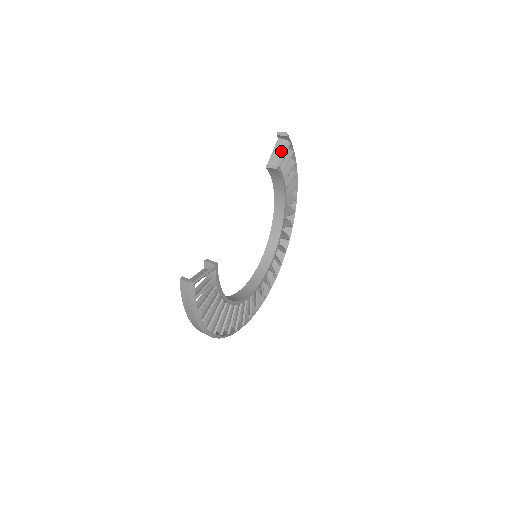
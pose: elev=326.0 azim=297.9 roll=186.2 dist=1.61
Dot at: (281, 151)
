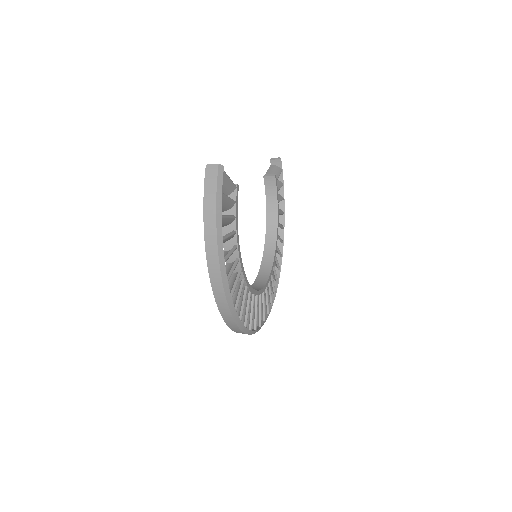
Dot at: (275, 171)
